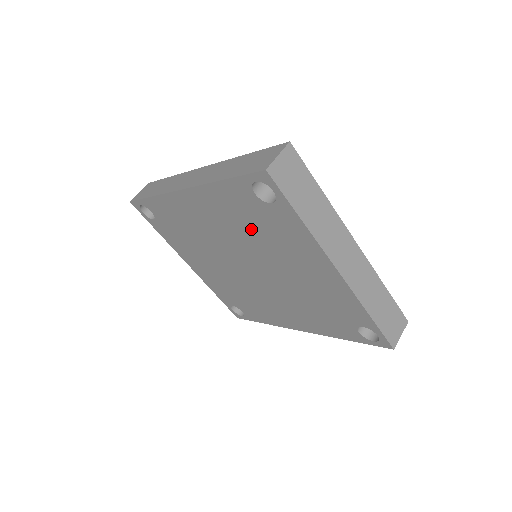
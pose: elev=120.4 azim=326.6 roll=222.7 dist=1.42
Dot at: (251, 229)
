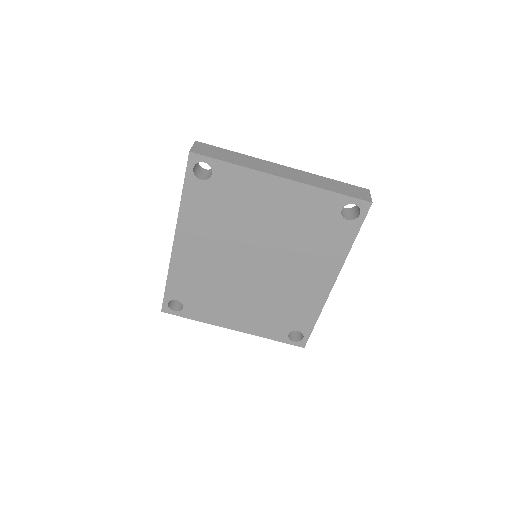
Dot at: (224, 216)
